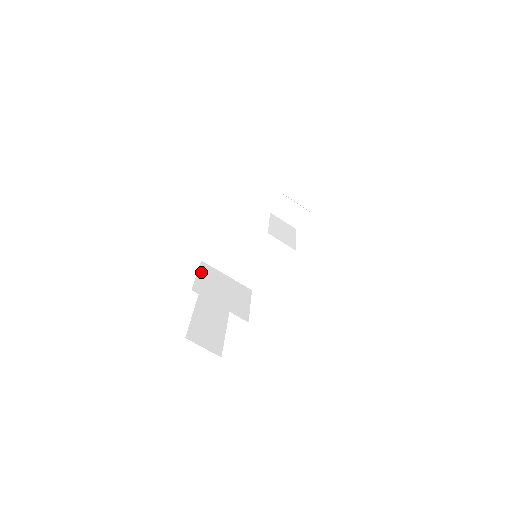
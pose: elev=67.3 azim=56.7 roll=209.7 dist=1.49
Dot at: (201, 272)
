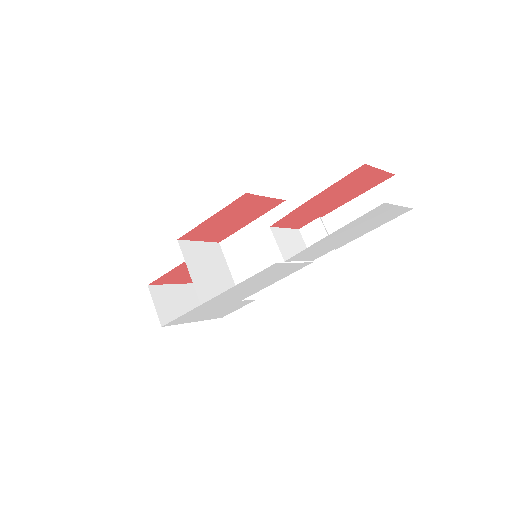
Dot at: (206, 245)
